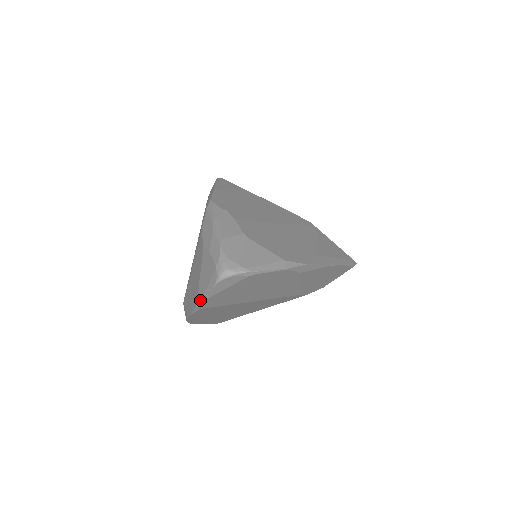
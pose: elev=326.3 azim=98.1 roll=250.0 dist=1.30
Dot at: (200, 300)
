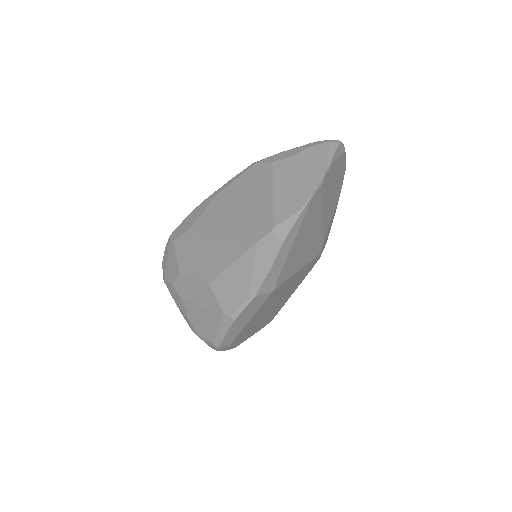
Dot at: (326, 167)
